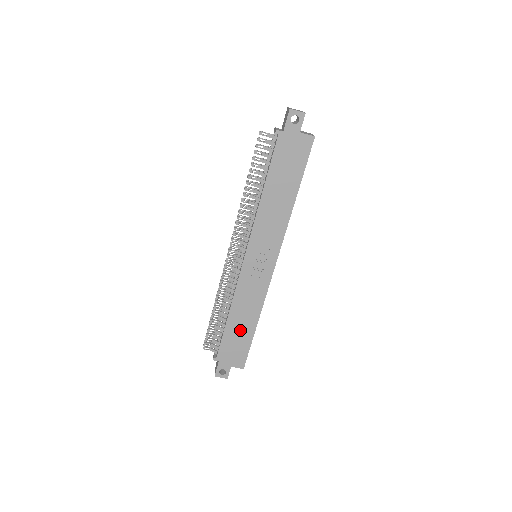
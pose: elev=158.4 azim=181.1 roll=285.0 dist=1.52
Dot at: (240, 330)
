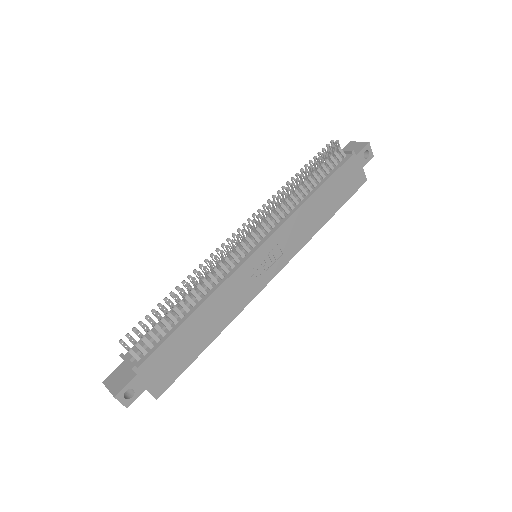
Dot at: (193, 338)
